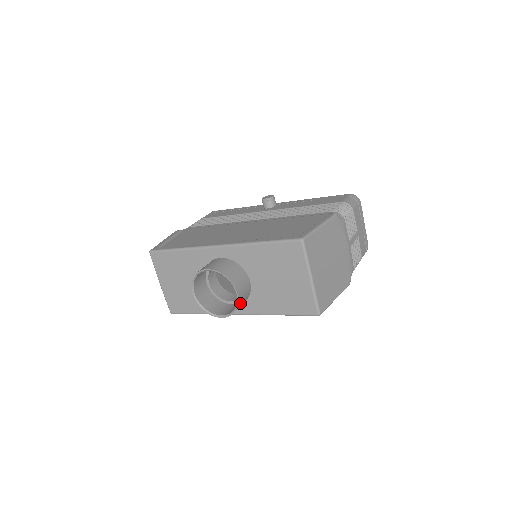
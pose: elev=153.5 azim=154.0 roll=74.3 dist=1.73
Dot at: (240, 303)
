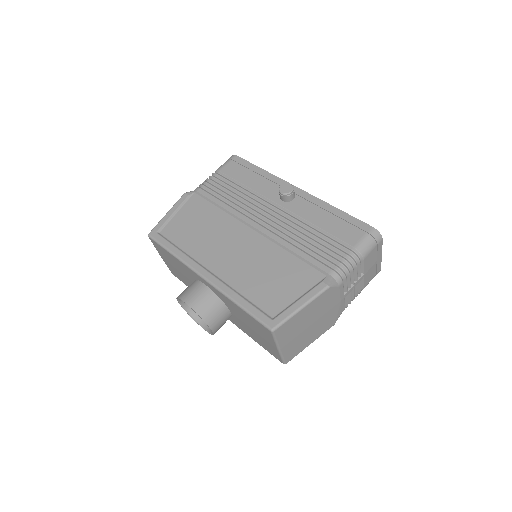
Dot at: occluded
